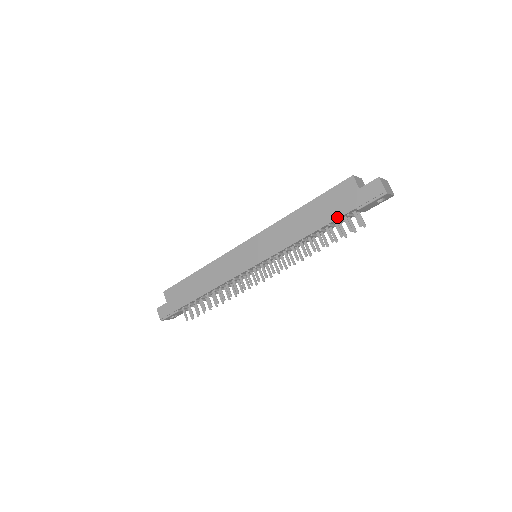
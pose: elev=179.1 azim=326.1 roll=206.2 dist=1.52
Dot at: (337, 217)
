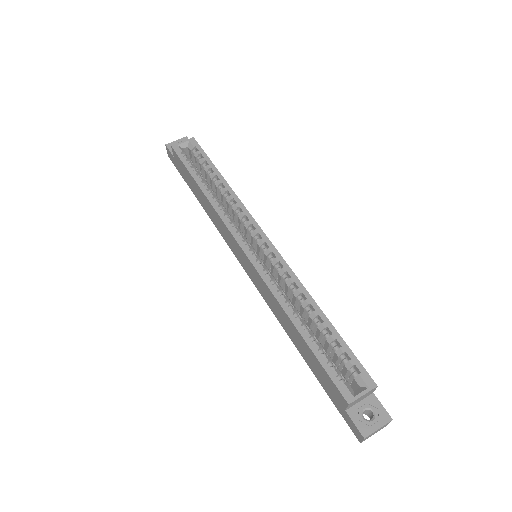
Dot at: (317, 378)
